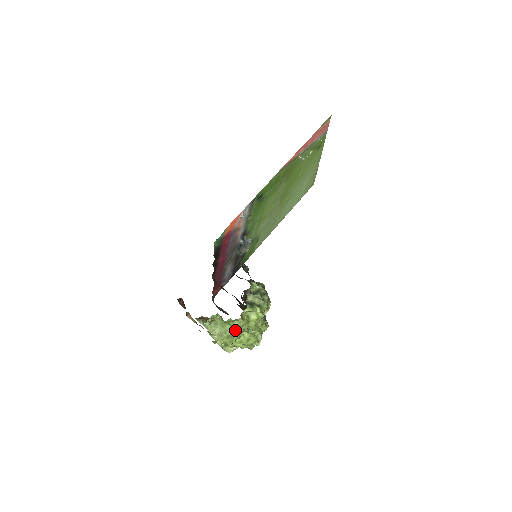
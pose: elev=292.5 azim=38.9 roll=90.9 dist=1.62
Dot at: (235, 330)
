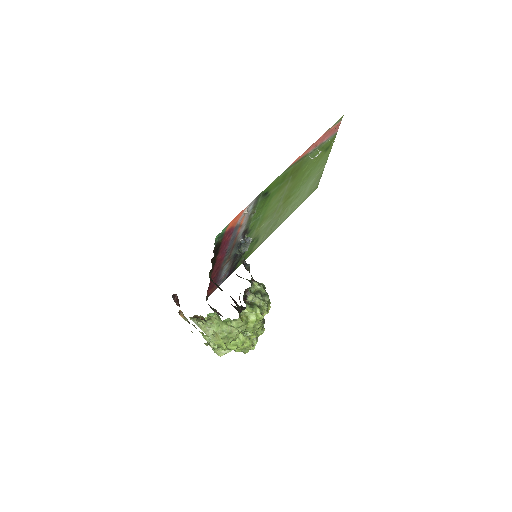
Dot at: (232, 331)
